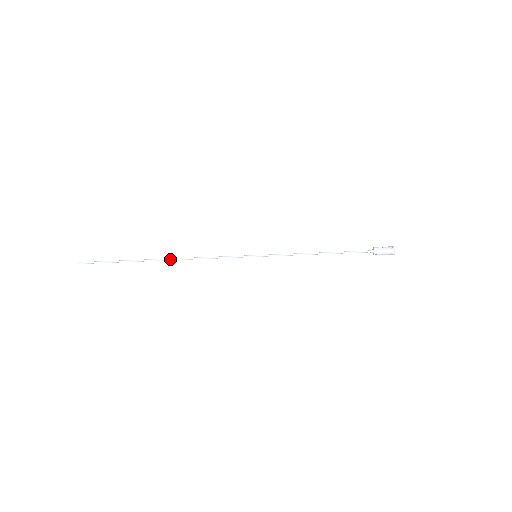
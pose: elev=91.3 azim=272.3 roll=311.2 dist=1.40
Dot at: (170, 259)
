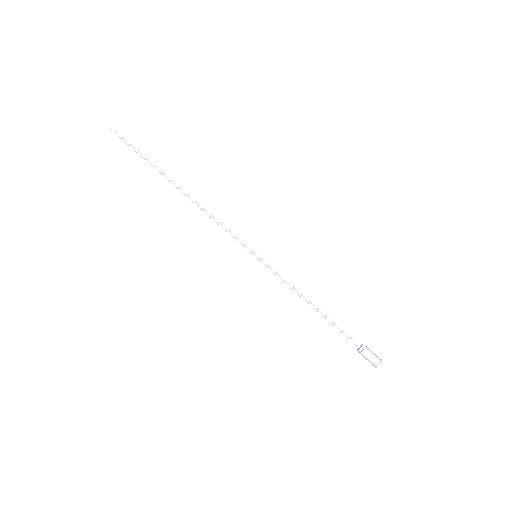
Dot at: (184, 192)
